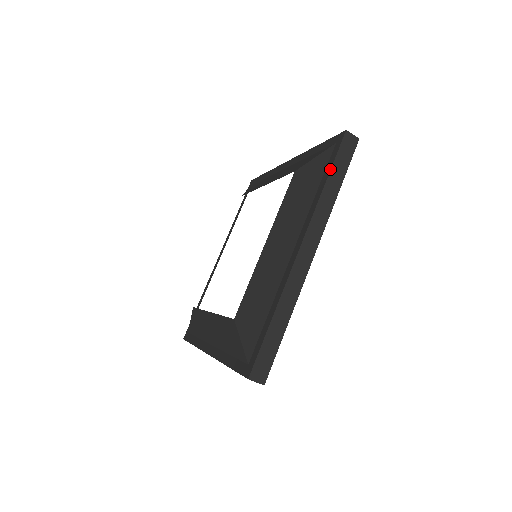
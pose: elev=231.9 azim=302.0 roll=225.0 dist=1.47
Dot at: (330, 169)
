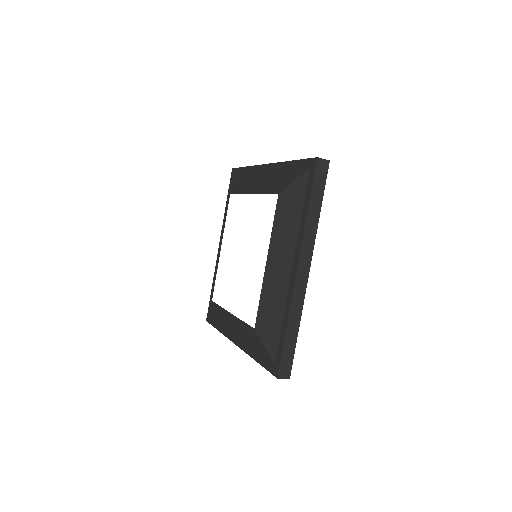
Dot at: (310, 196)
